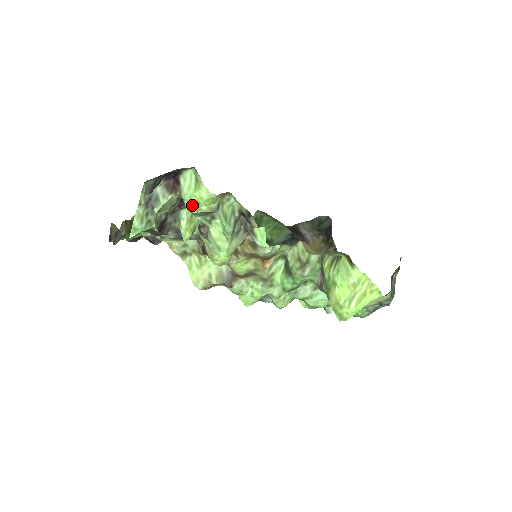
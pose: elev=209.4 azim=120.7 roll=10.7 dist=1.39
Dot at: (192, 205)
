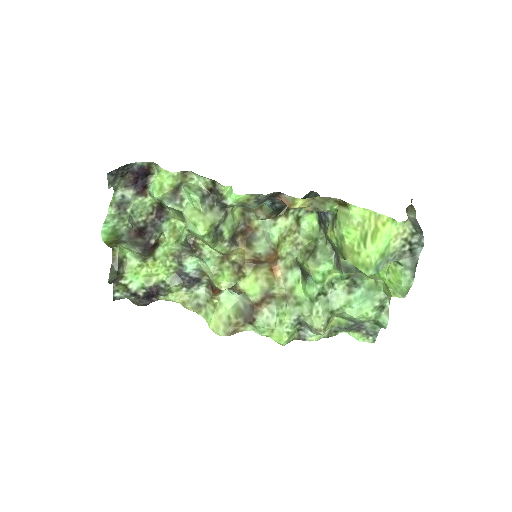
Dot at: (157, 190)
